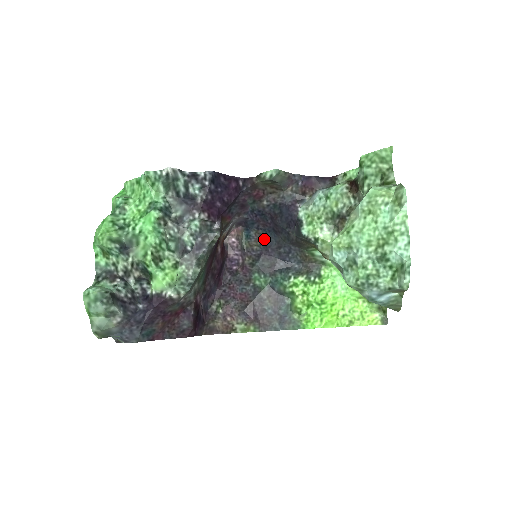
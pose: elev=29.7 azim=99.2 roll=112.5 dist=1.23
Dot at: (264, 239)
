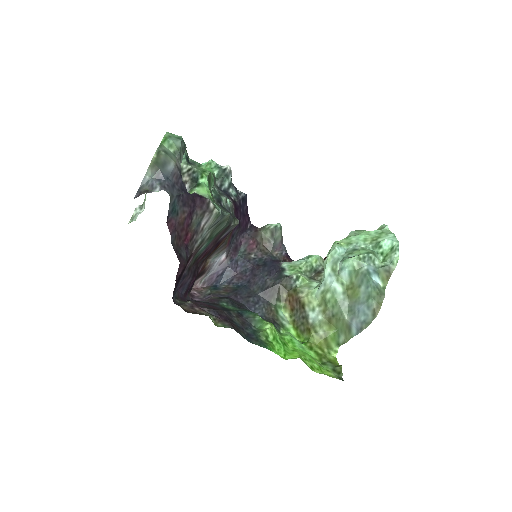
Dot at: (235, 289)
